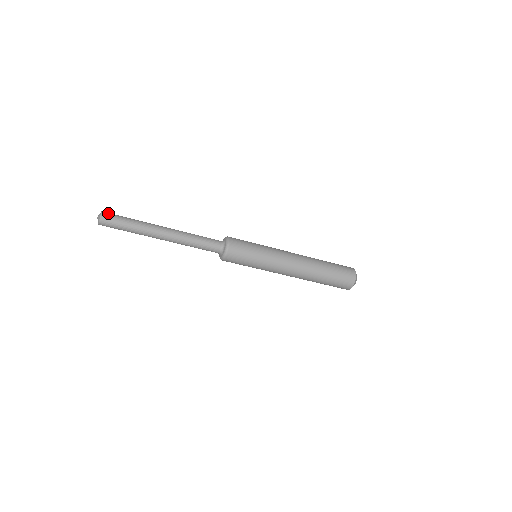
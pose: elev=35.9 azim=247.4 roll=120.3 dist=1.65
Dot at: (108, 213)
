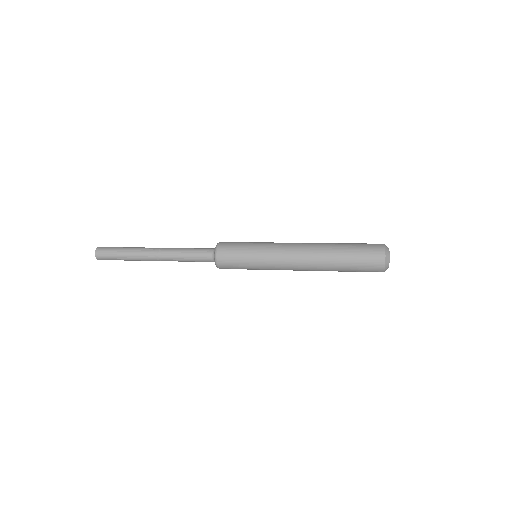
Dot at: (102, 248)
